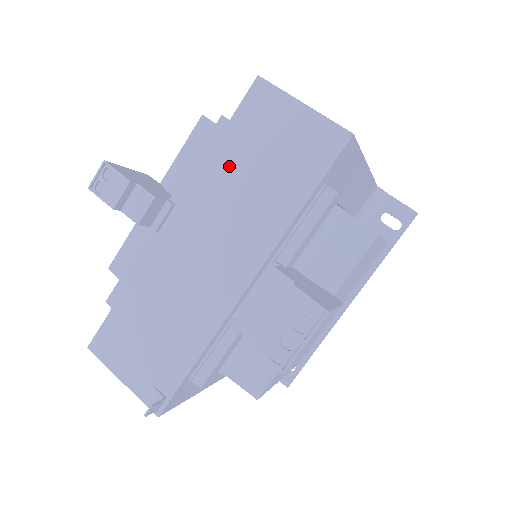
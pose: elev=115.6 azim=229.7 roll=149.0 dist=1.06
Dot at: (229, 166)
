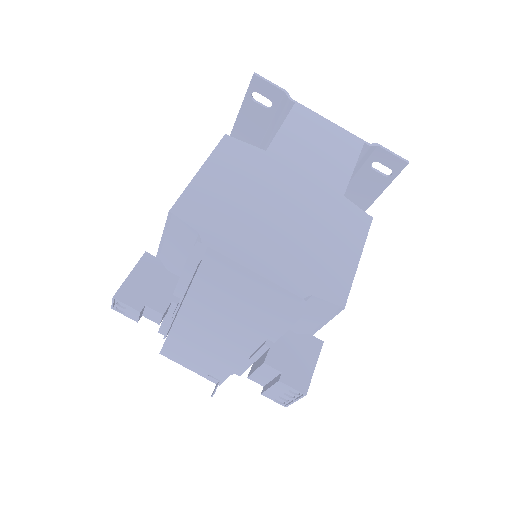
Dot at: (210, 296)
